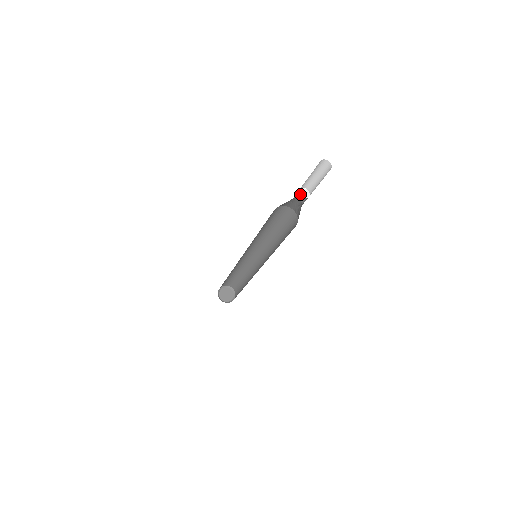
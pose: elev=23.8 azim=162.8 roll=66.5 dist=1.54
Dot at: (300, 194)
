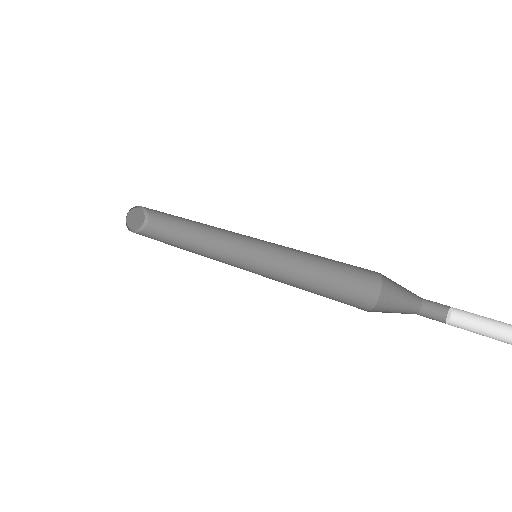
Dot at: (447, 318)
